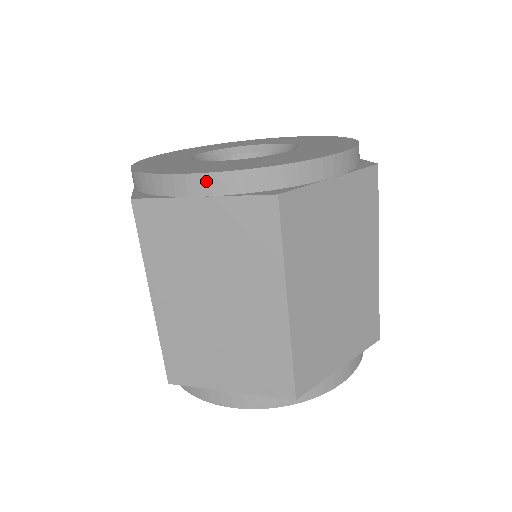
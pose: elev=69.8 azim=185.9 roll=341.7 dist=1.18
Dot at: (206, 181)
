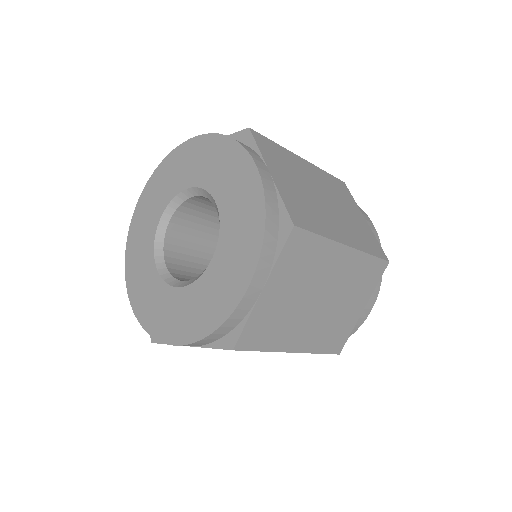
Dot at: occluded
